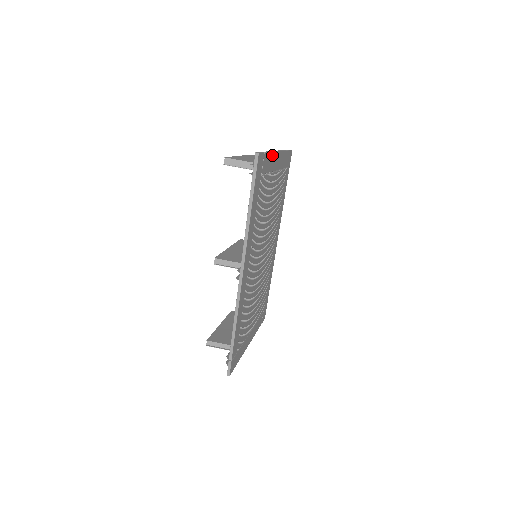
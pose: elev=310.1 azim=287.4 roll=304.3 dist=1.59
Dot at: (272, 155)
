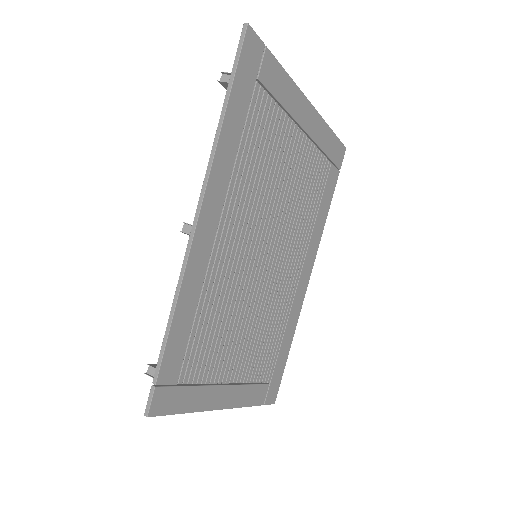
Dot at: (290, 83)
